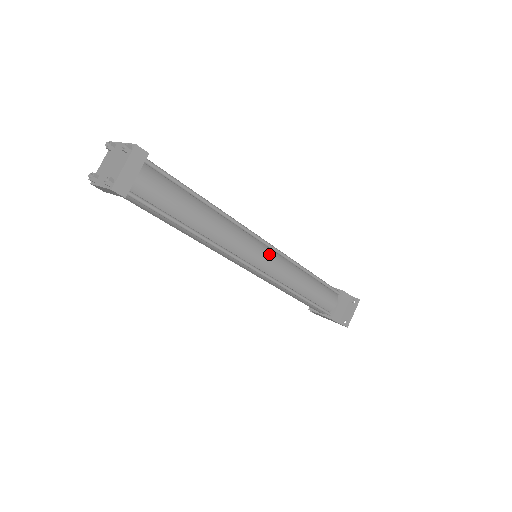
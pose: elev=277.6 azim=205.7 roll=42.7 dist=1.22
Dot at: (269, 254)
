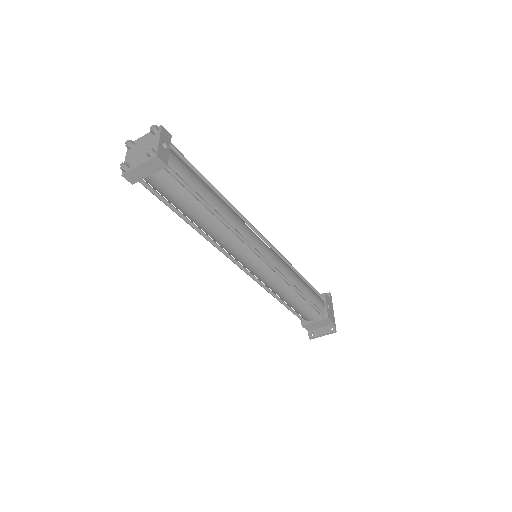
Dot at: (261, 266)
